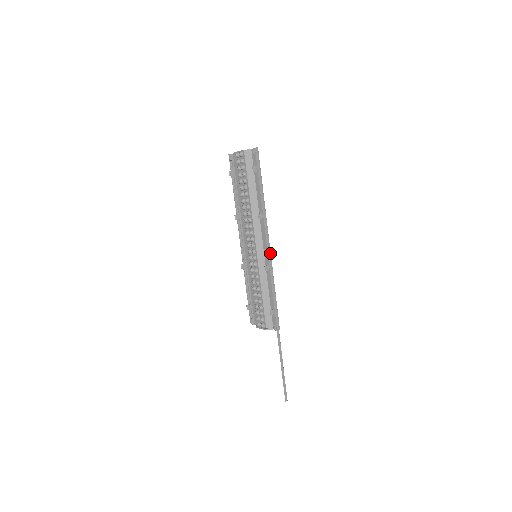
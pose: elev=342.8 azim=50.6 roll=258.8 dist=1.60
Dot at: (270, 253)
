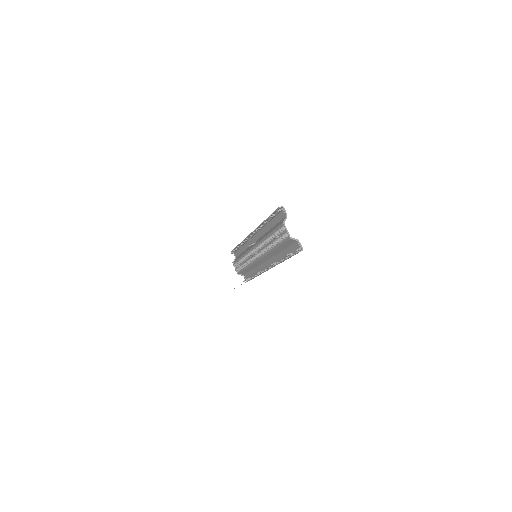
Dot at: occluded
